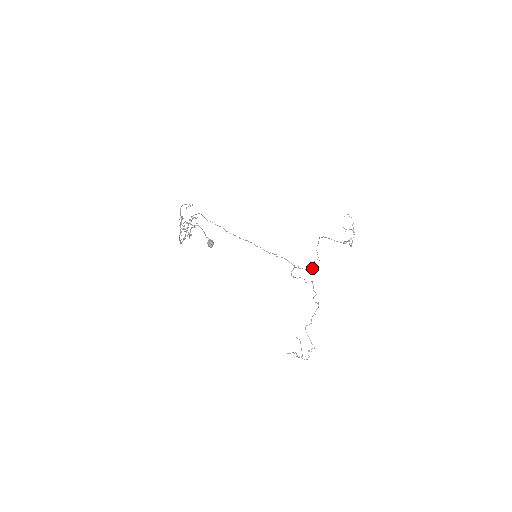
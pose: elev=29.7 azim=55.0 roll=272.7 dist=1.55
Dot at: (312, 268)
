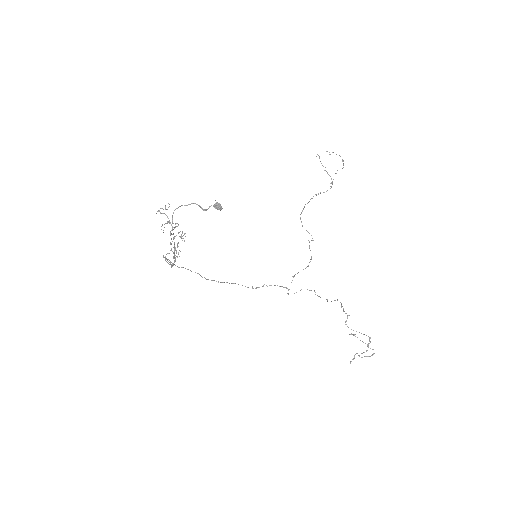
Dot at: (310, 259)
